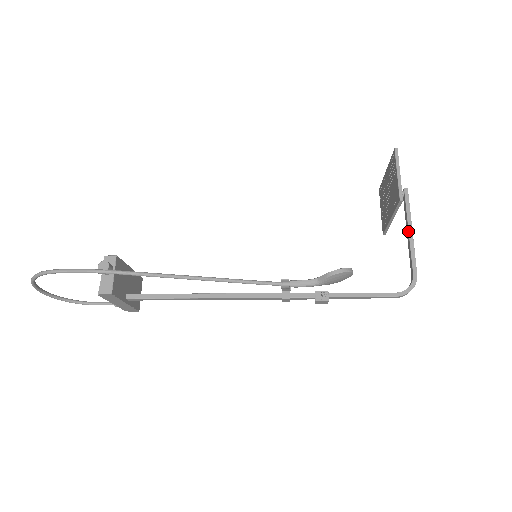
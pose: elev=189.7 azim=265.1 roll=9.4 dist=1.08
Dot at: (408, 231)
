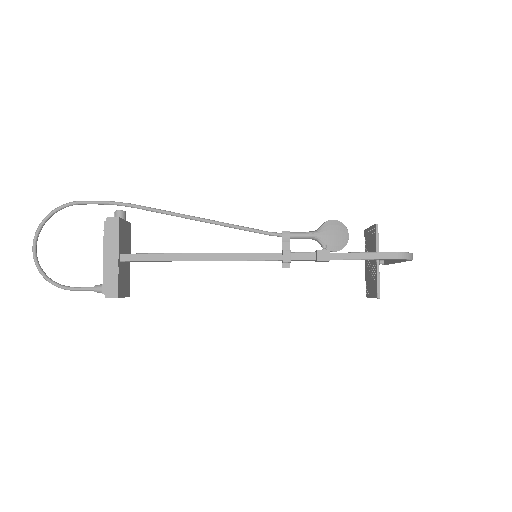
Dot at: occluded
